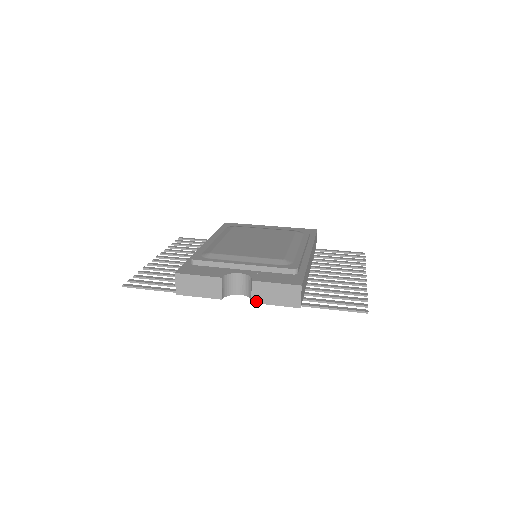
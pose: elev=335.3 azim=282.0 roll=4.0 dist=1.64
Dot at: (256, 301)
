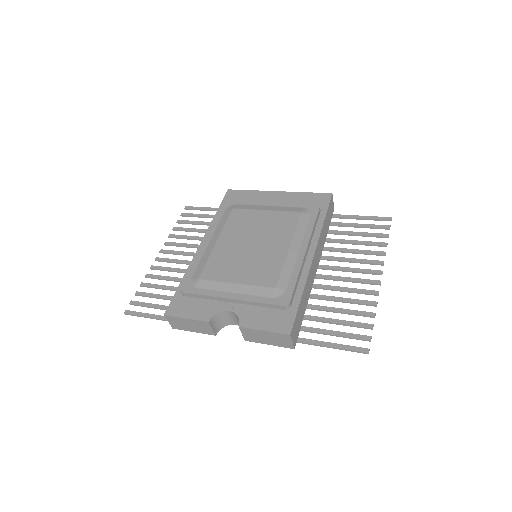
Dot at: (249, 340)
